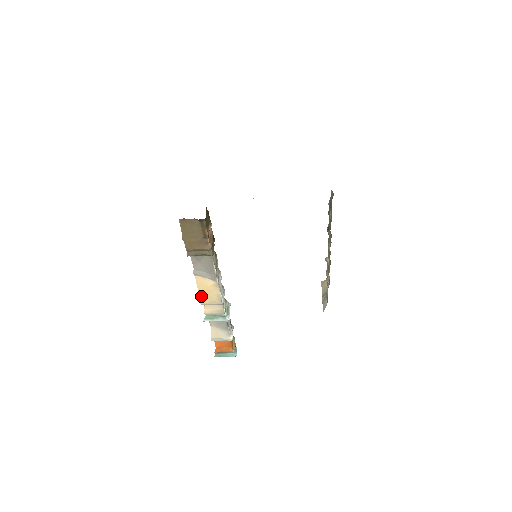
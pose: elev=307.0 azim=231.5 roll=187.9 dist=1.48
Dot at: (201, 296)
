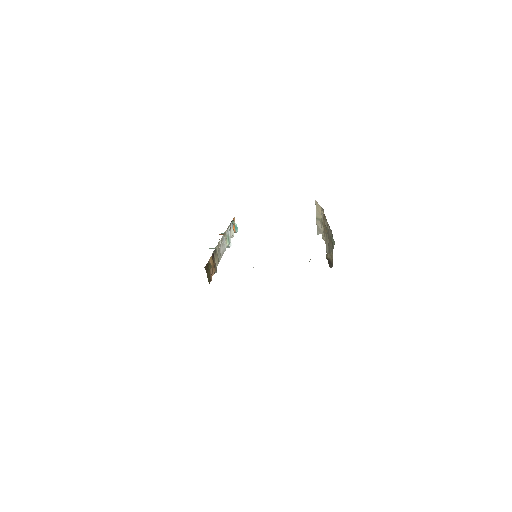
Dot at: occluded
